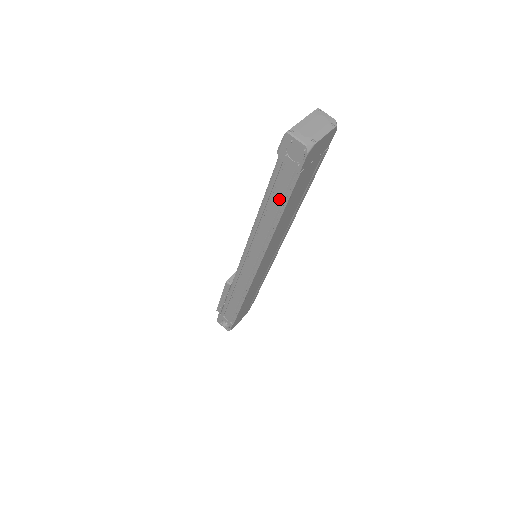
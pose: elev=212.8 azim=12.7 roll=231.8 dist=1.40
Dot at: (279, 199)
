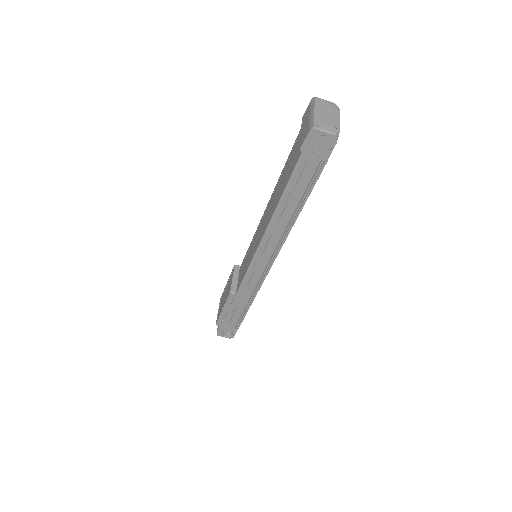
Dot at: (301, 193)
